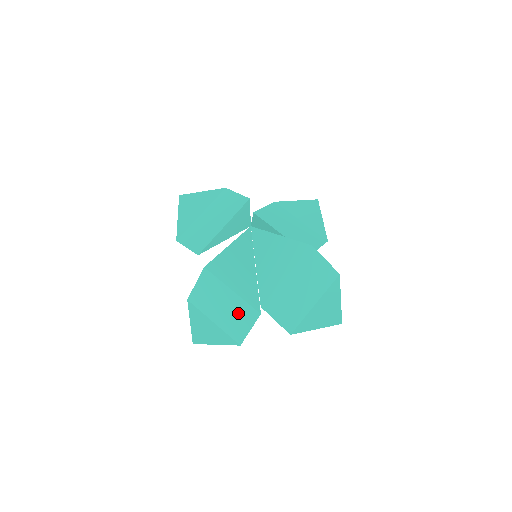
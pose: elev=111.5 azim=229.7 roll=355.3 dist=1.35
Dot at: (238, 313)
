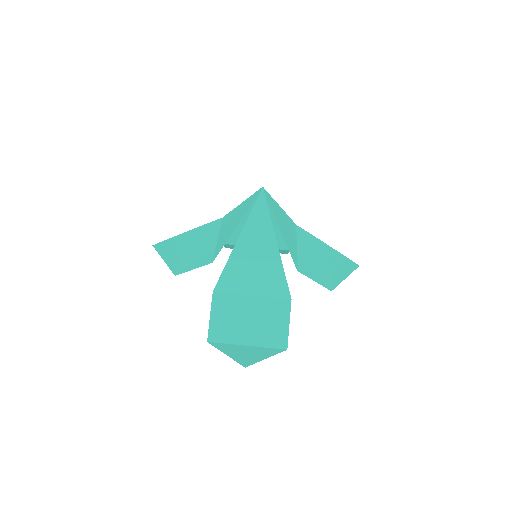
Dot at: (269, 315)
